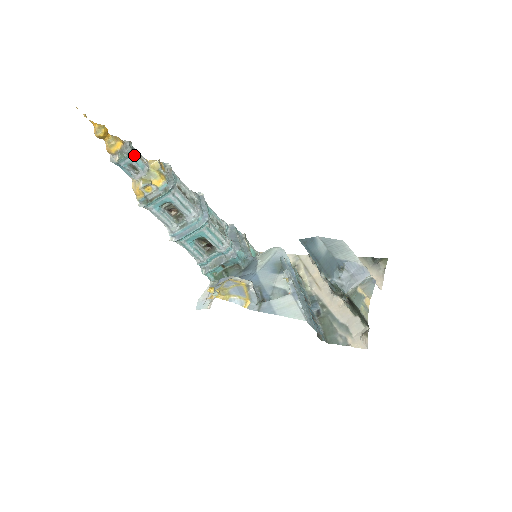
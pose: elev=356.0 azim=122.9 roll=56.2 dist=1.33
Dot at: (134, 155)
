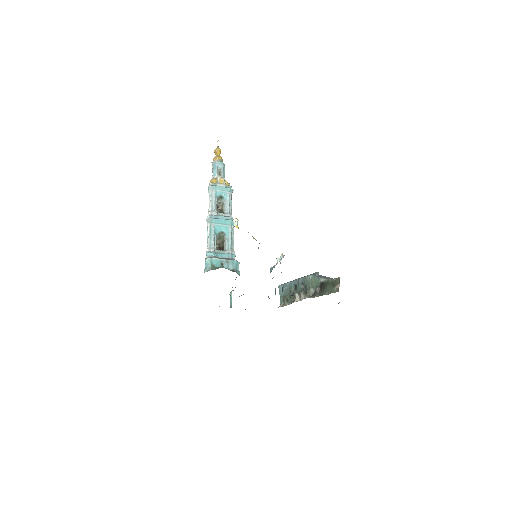
Dot at: (224, 168)
